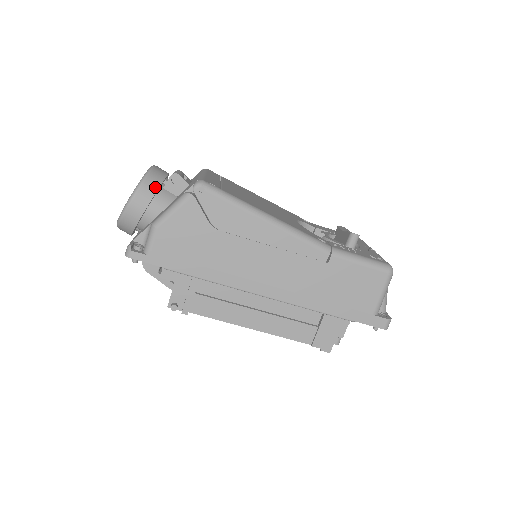
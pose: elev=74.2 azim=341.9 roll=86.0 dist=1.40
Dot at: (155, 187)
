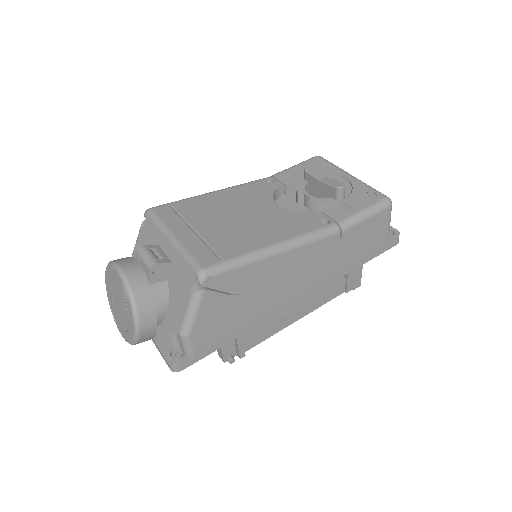
Dot at: (149, 297)
